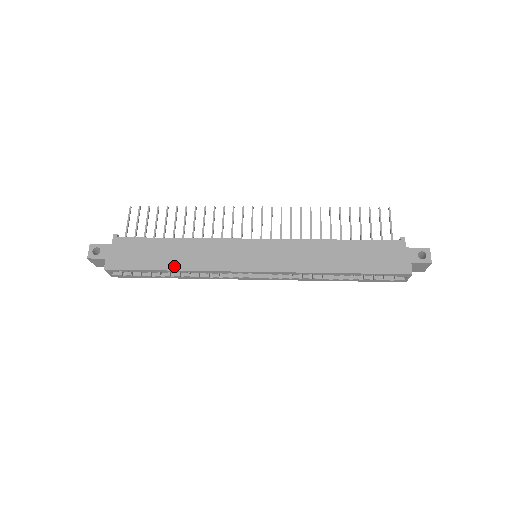
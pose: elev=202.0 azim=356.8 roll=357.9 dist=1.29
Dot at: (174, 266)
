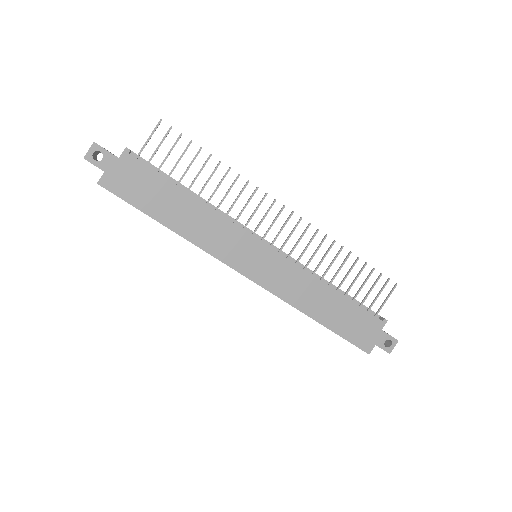
Dot at: (173, 225)
